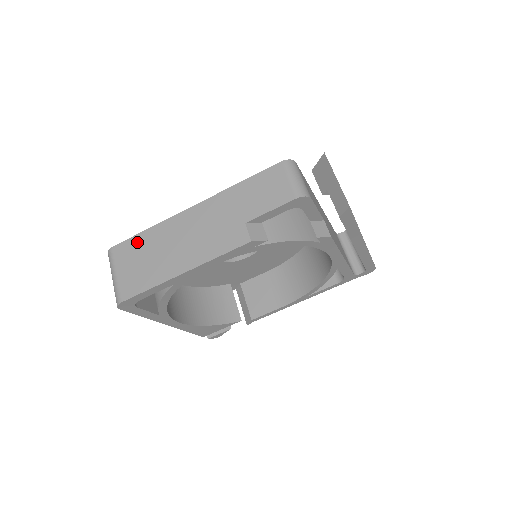
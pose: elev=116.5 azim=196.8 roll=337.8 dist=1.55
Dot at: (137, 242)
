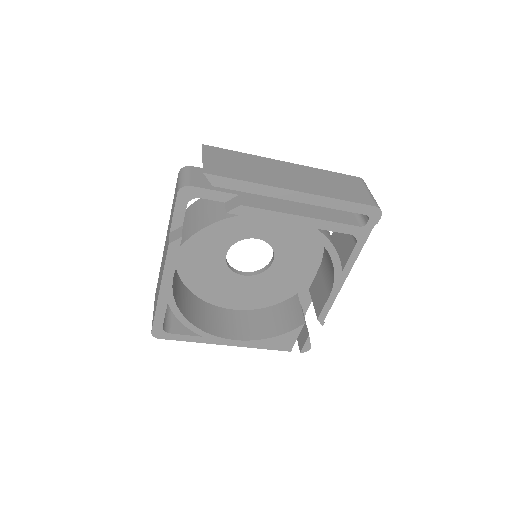
Dot at: (157, 285)
